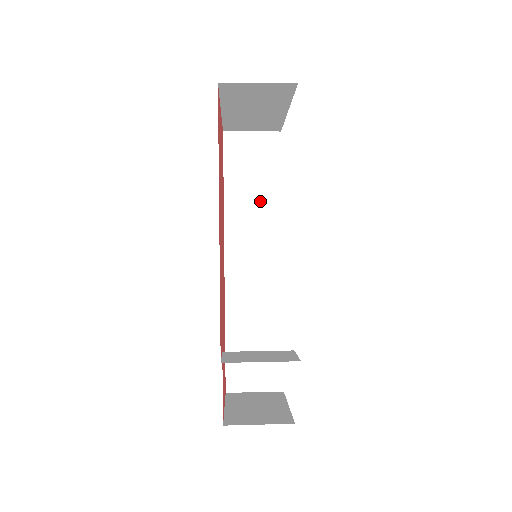
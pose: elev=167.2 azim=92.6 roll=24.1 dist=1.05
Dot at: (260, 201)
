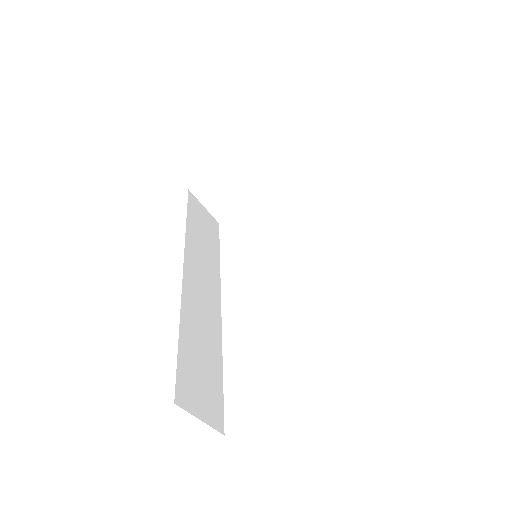
Dot at: (208, 250)
